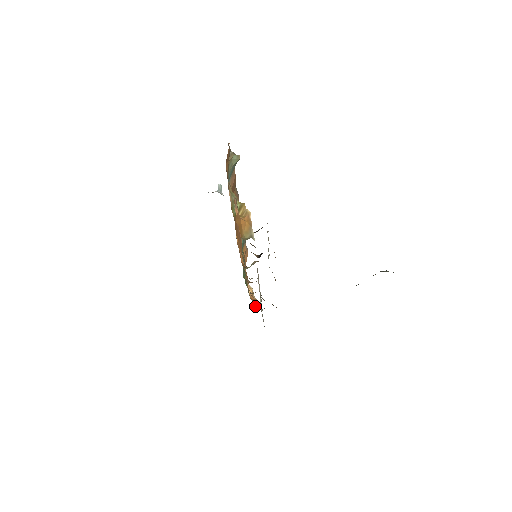
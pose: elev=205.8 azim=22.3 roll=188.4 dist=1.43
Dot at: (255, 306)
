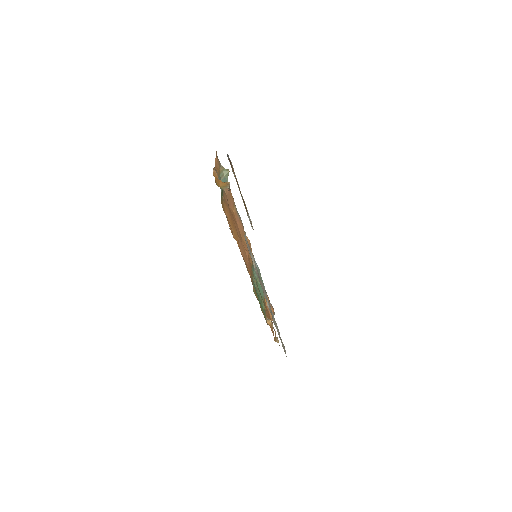
Dot at: occluded
